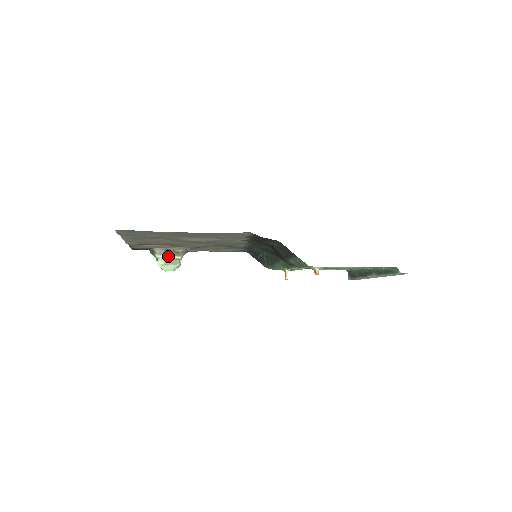
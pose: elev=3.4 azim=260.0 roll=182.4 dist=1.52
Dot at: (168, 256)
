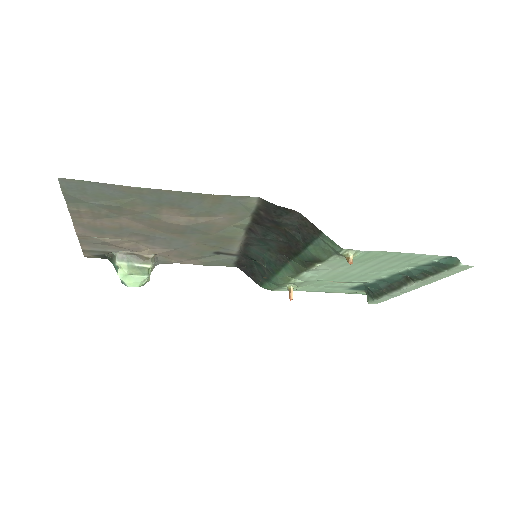
Dot at: (133, 263)
